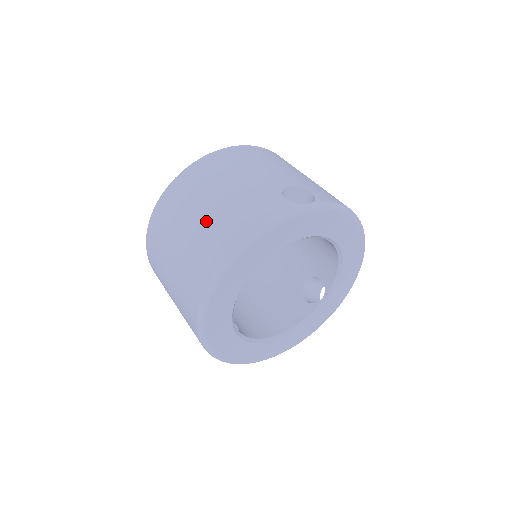
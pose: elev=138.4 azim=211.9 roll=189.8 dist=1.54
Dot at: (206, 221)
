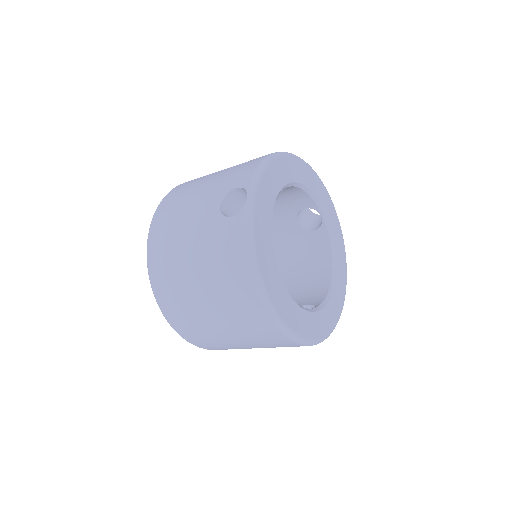
Dot at: occluded
